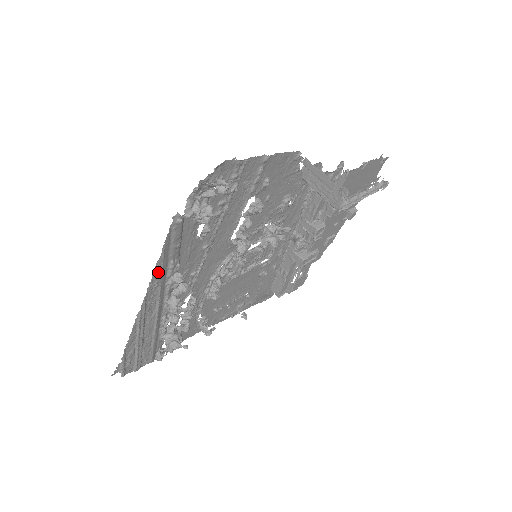
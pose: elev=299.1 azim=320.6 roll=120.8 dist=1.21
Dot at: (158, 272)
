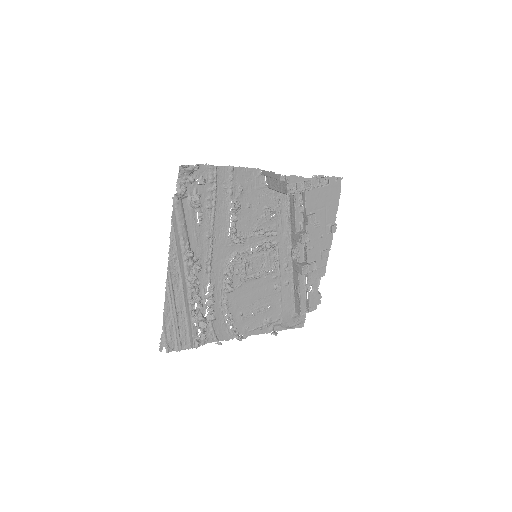
Dot at: (173, 244)
